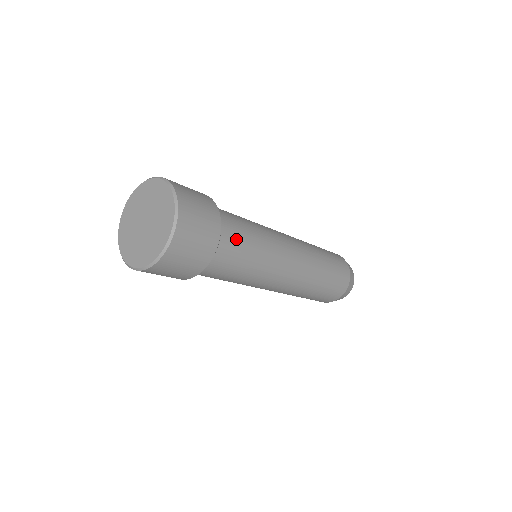
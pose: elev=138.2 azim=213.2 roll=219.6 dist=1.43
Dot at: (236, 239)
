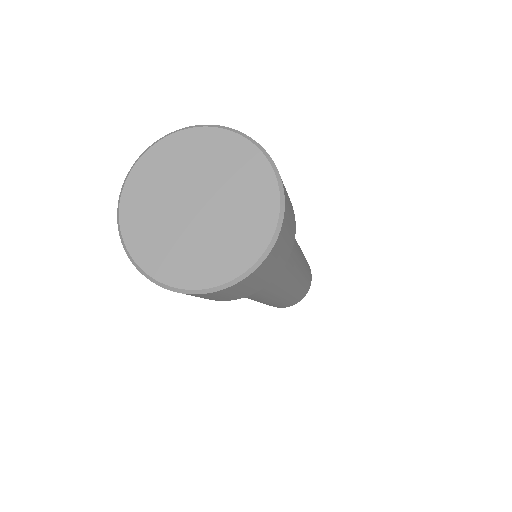
Dot at: occluded
